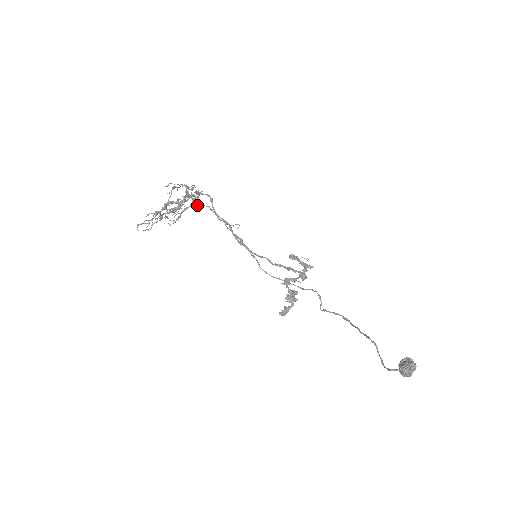
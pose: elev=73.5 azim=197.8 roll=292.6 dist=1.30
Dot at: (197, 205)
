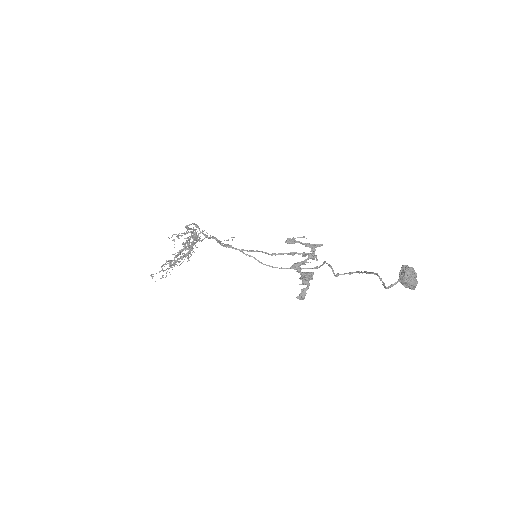
Dot at: occluded
